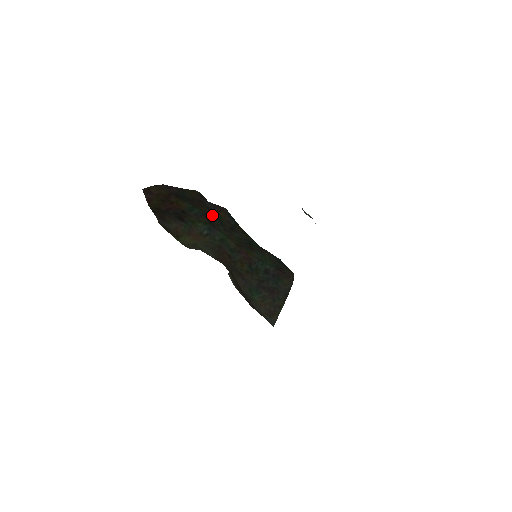
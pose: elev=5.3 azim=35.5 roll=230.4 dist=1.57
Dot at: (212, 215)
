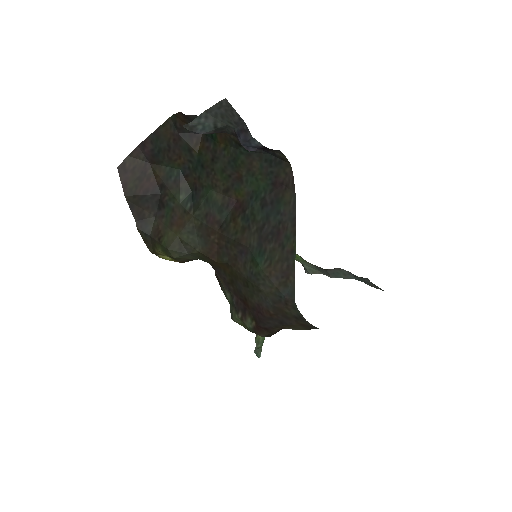
Dot at: (191, 163)
